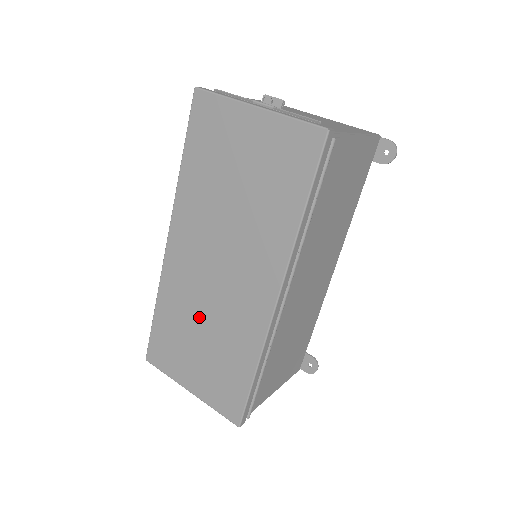
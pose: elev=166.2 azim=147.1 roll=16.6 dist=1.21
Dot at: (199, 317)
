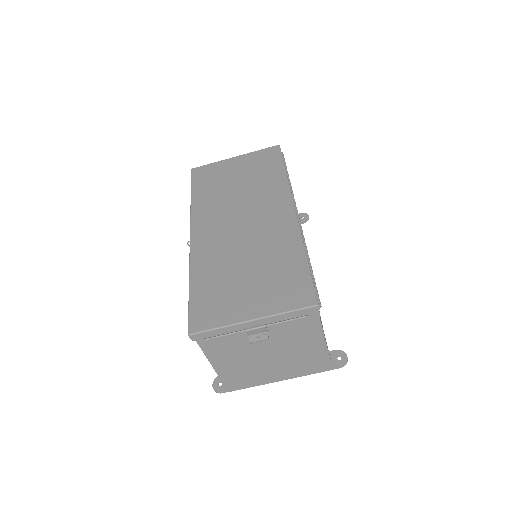
Dot at: (238, 258)
